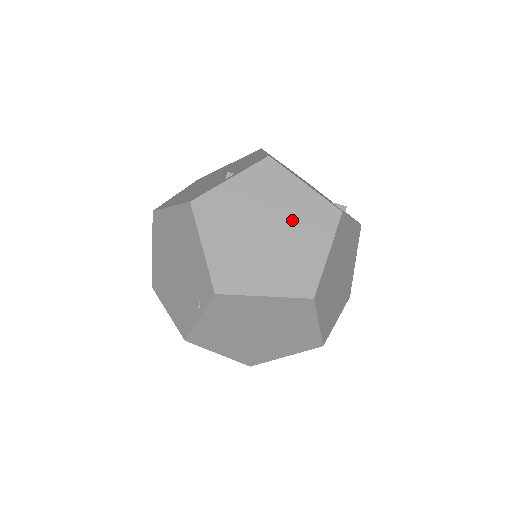
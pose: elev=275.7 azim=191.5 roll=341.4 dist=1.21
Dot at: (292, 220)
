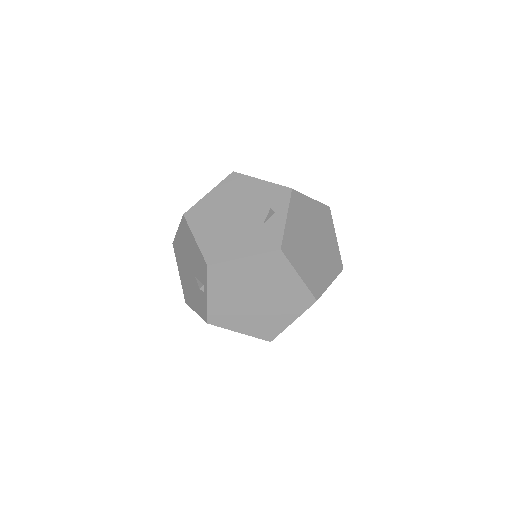
Dot at: (261, 281)
